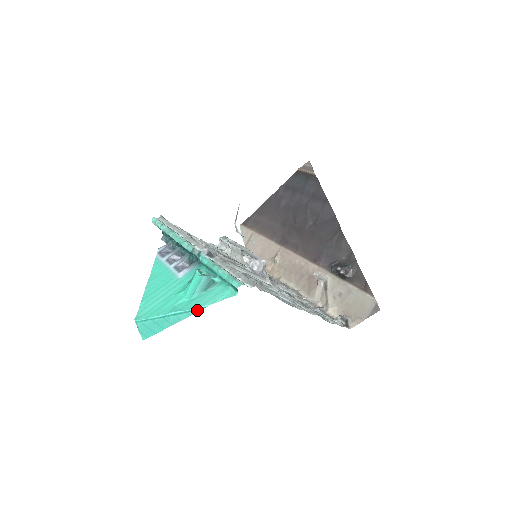
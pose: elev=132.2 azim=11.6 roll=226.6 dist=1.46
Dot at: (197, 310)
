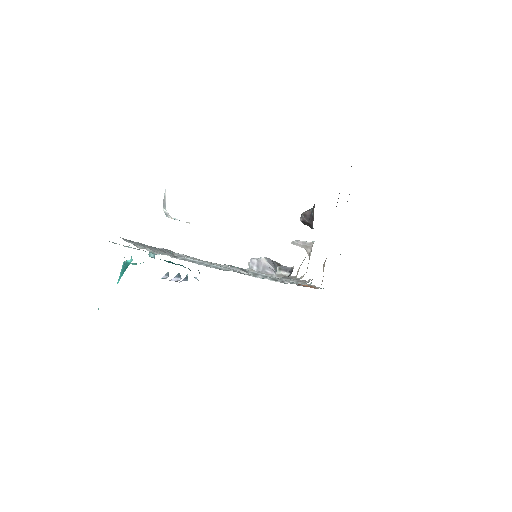
Dot at: occluded
